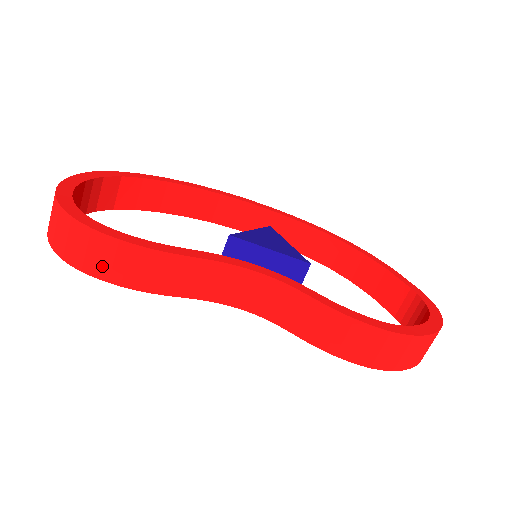
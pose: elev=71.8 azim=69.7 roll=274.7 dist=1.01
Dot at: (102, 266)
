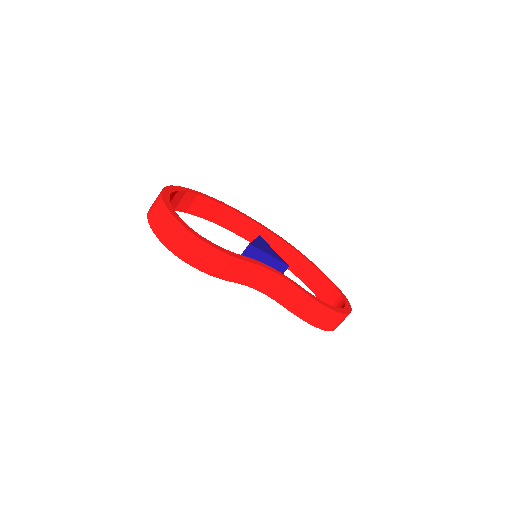
Dot at: (201, 262)
